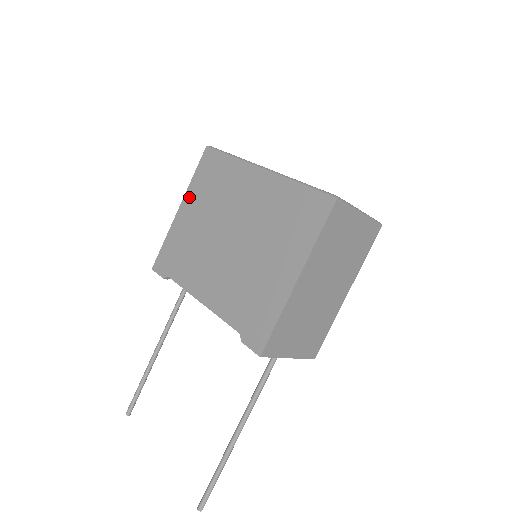
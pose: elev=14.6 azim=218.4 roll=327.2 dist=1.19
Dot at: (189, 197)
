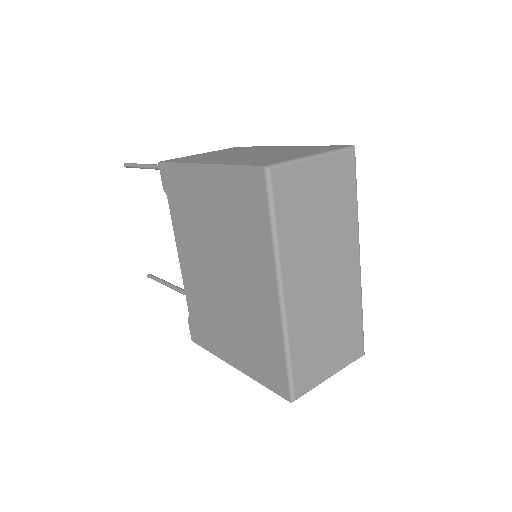
Dot at: (216, 176)
